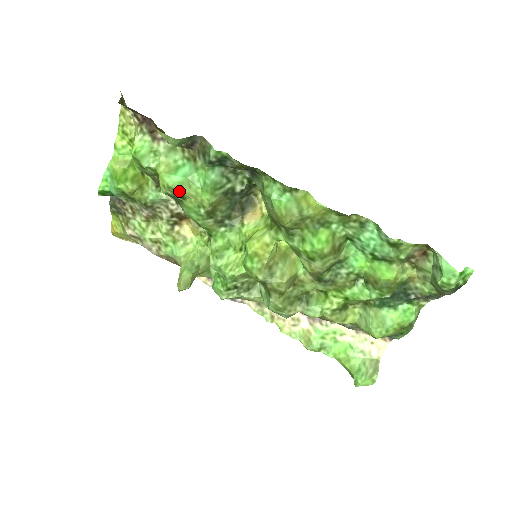
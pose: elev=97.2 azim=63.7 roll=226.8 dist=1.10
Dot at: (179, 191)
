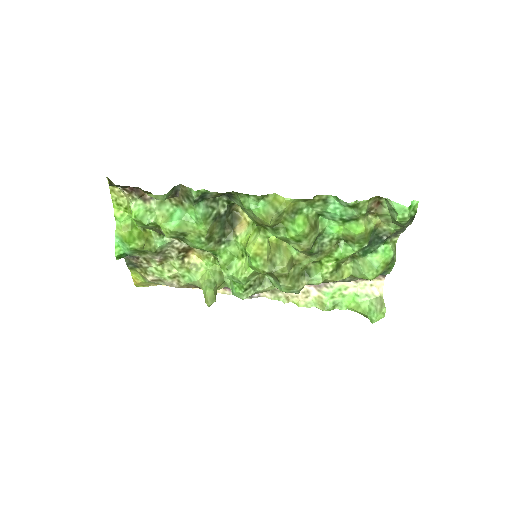
Dot at: (180, 232)
